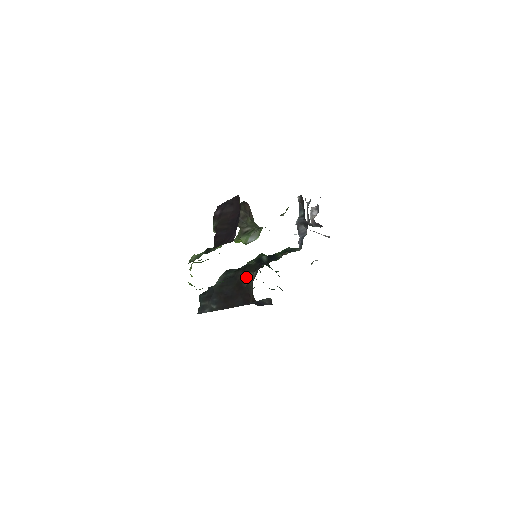
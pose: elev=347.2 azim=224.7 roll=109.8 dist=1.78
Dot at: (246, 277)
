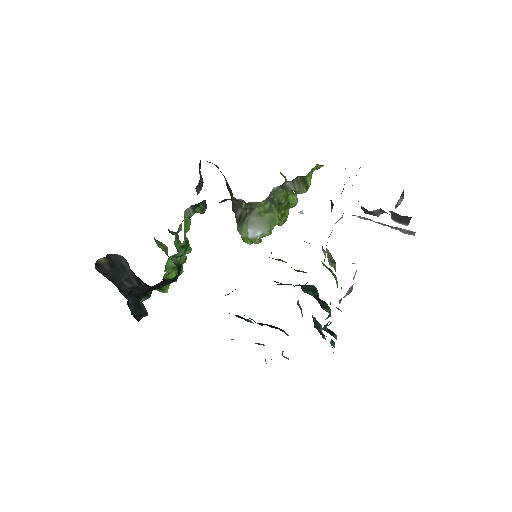
Dot at: occluded
